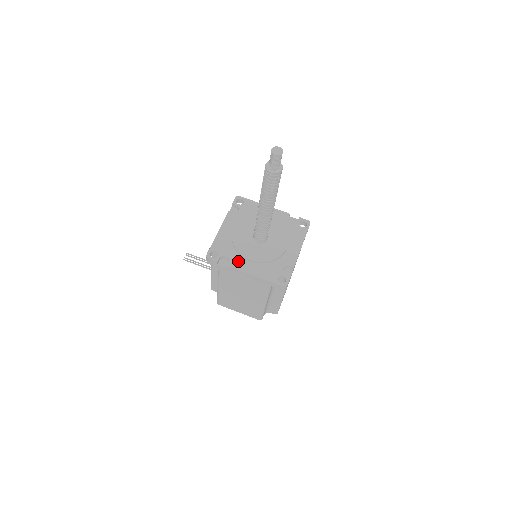
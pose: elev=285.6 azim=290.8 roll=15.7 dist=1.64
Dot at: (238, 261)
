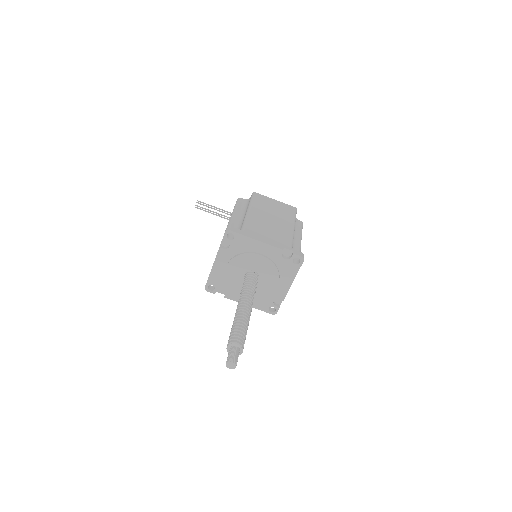
Dot at: (233, 294)
